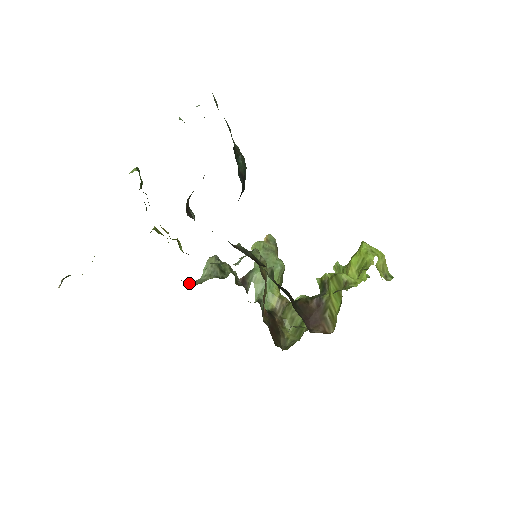
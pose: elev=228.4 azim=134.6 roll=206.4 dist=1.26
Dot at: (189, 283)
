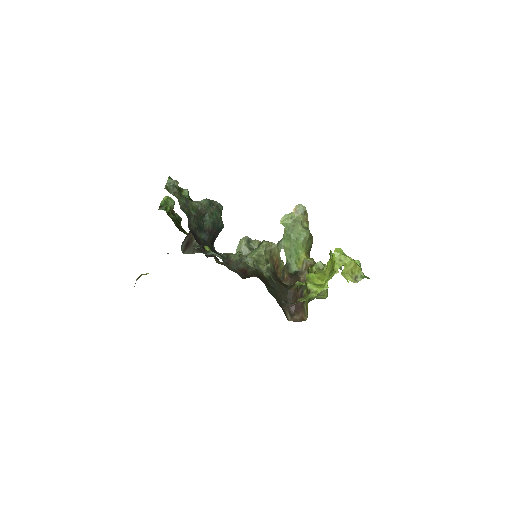
Dot at: occluded
